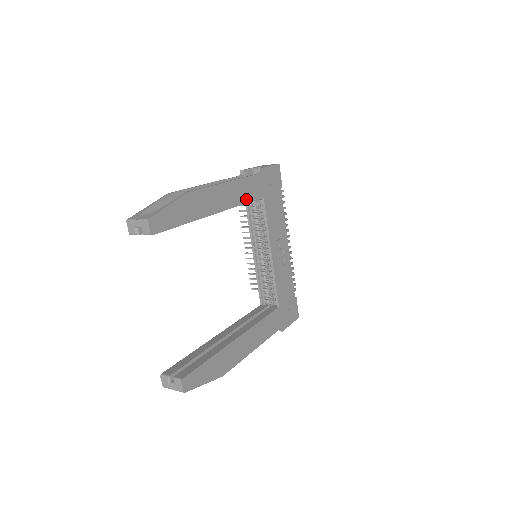
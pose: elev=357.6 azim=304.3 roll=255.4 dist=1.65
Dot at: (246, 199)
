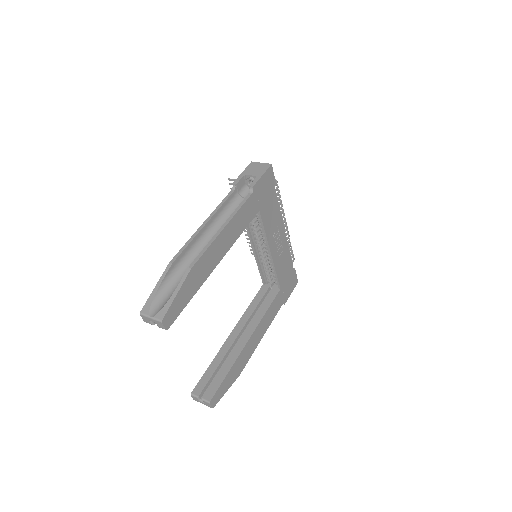
Dot at: (243, 227)
